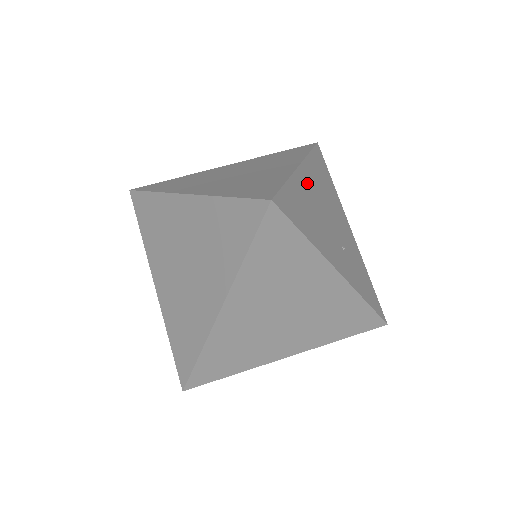
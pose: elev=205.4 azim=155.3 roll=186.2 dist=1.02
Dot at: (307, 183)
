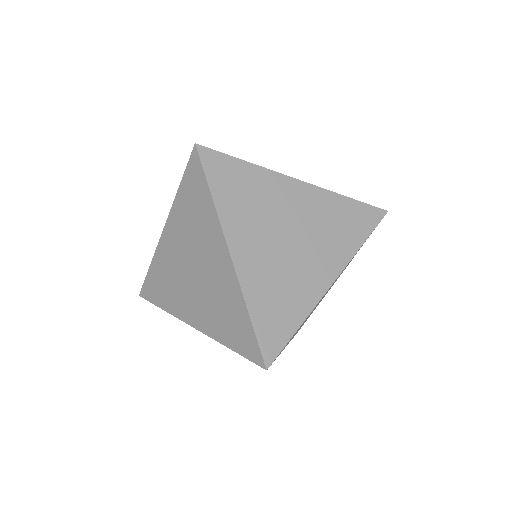
Dot at: occluded
